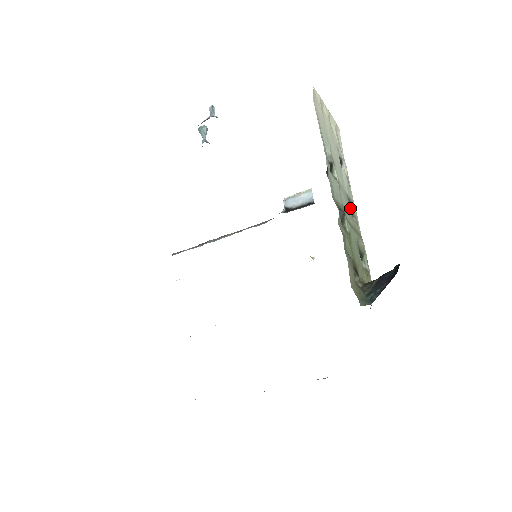
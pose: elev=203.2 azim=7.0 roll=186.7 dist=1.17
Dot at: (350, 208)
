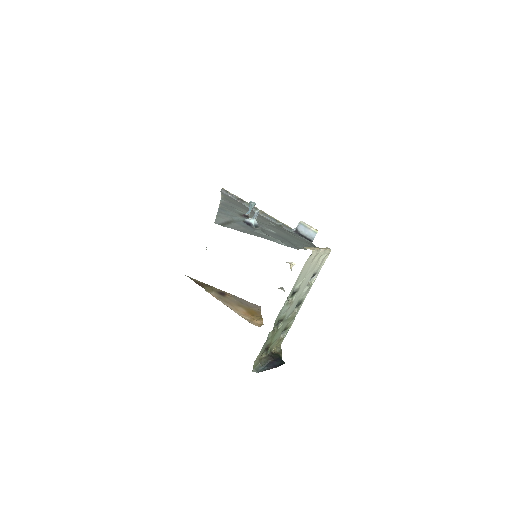
Dot at: (298, 304)
